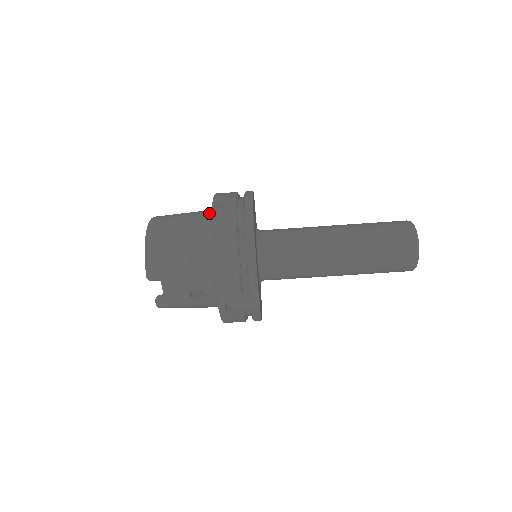
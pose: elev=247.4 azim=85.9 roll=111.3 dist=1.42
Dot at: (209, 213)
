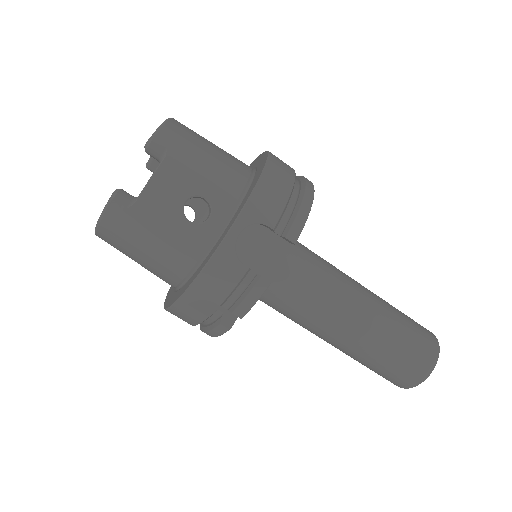
Dot at: occluded
